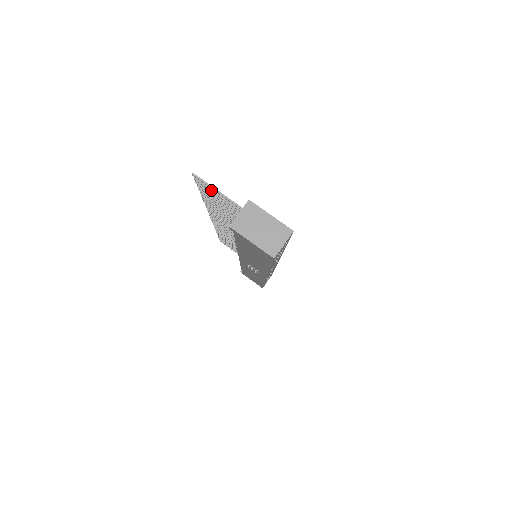
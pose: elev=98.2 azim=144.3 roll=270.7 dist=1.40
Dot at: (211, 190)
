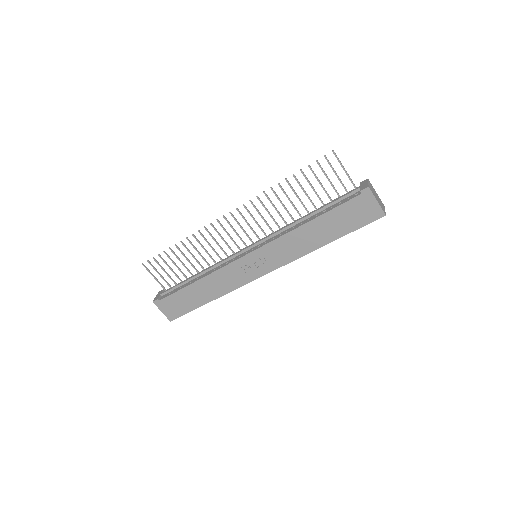
Dot at: (333, 168)
